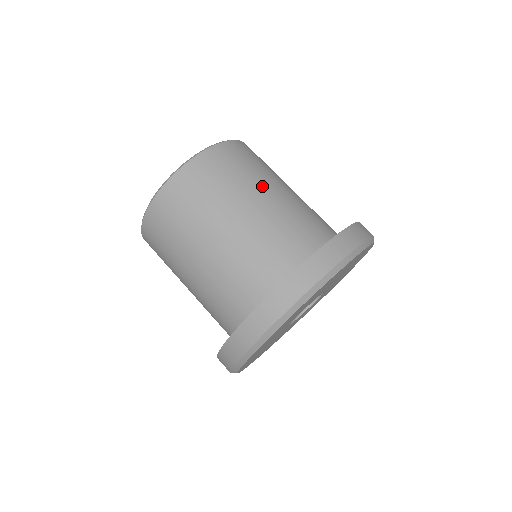
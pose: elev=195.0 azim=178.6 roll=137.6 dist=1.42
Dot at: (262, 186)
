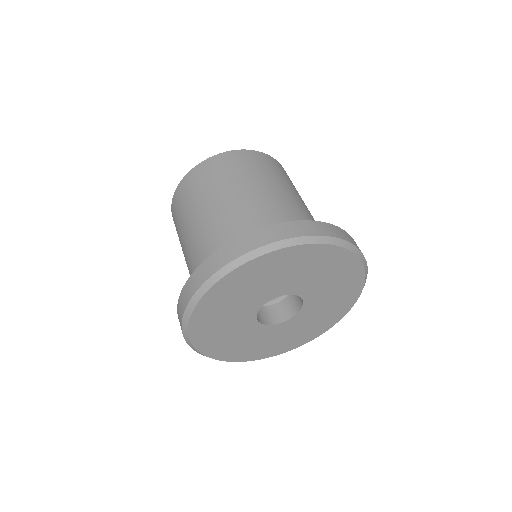
Dot at: (237, 188)
